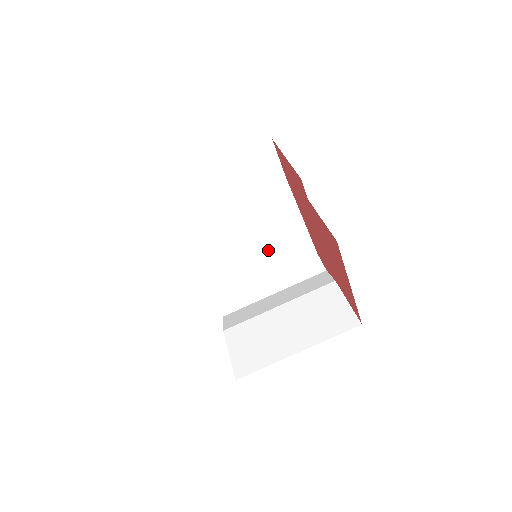
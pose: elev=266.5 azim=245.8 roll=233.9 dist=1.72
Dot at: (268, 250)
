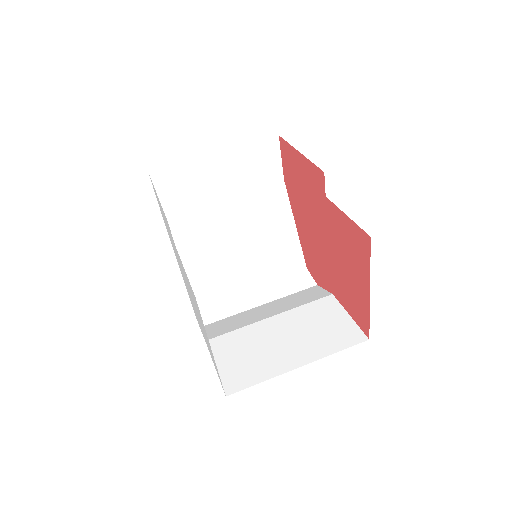
Dot at: (256, 257)
